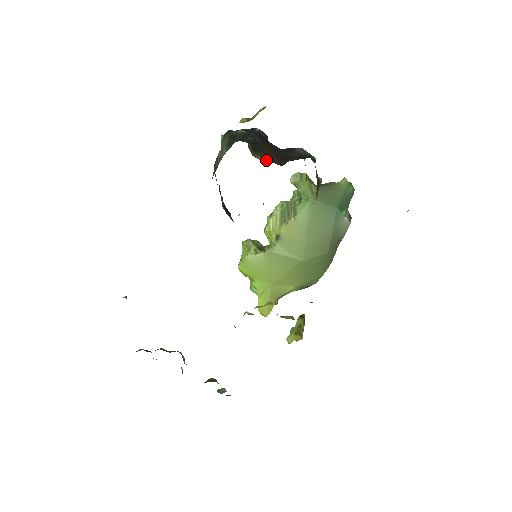
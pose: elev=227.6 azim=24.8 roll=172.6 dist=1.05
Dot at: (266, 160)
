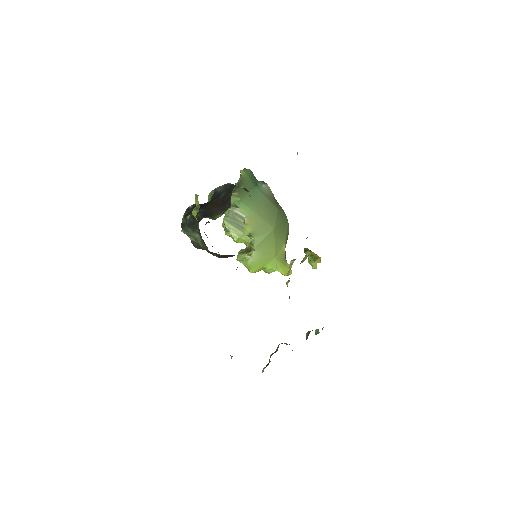
Dot at: (222, 213)
